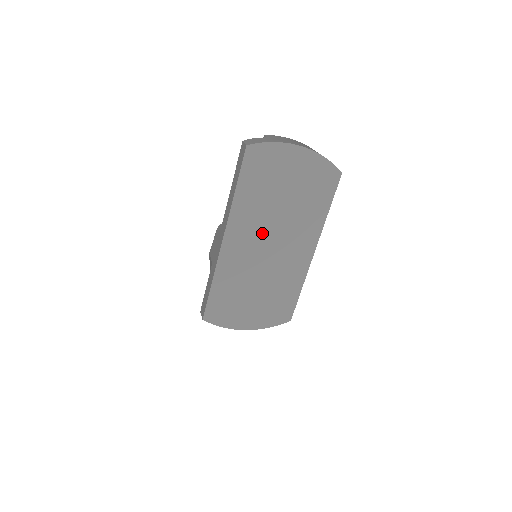
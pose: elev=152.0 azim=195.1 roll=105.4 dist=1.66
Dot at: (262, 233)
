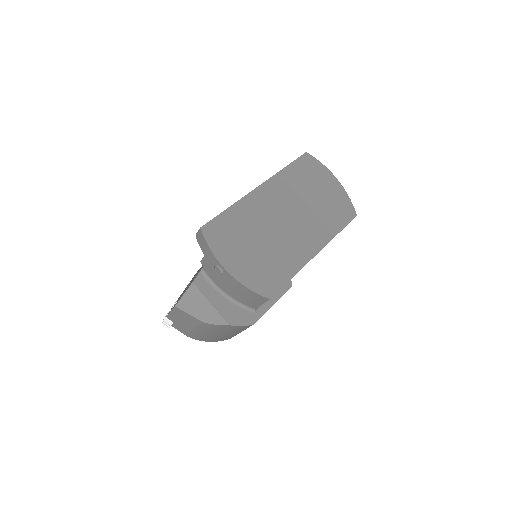
Dot at: (287, 206)
